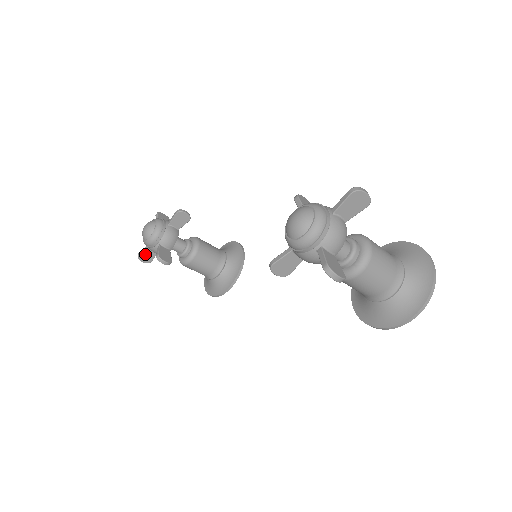
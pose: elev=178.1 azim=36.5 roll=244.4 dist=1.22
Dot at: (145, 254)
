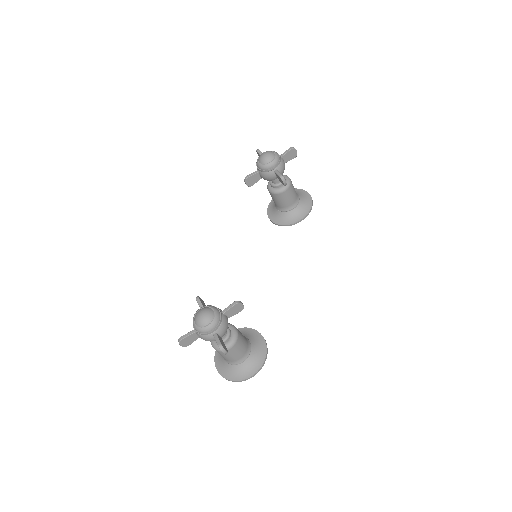
Dot at: occluded
